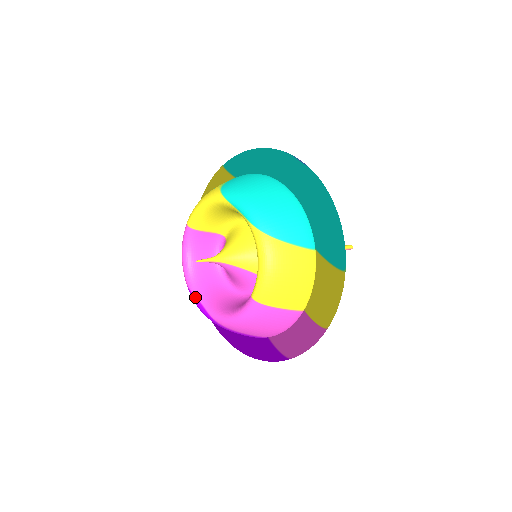
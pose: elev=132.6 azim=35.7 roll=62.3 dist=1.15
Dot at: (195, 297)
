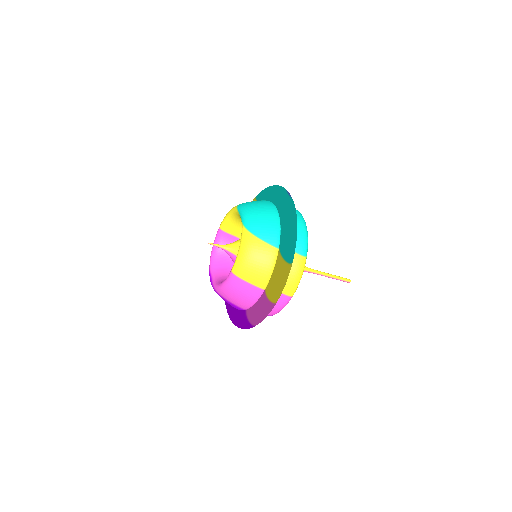
Dot at: (210, 273)
